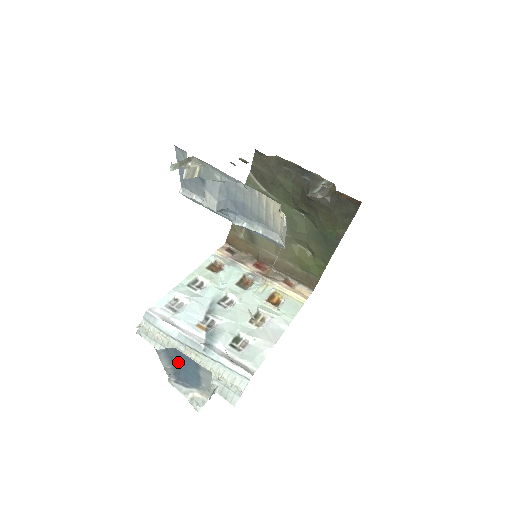
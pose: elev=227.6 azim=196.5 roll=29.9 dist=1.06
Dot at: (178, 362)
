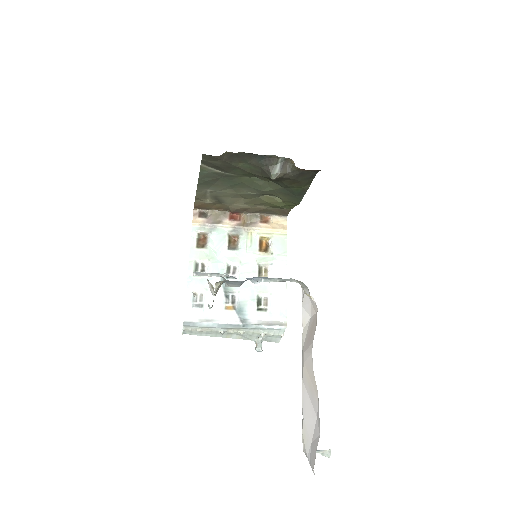
Dot at: occluded
